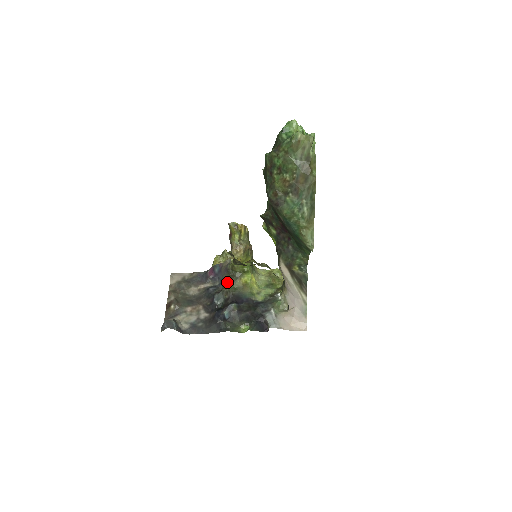
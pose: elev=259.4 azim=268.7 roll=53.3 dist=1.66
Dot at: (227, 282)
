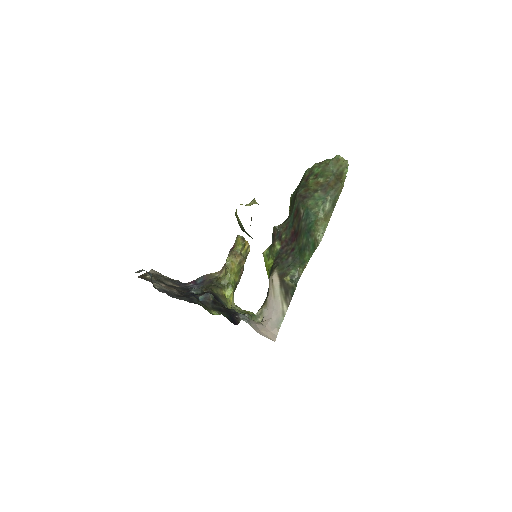
Dot at: (208, 287)
